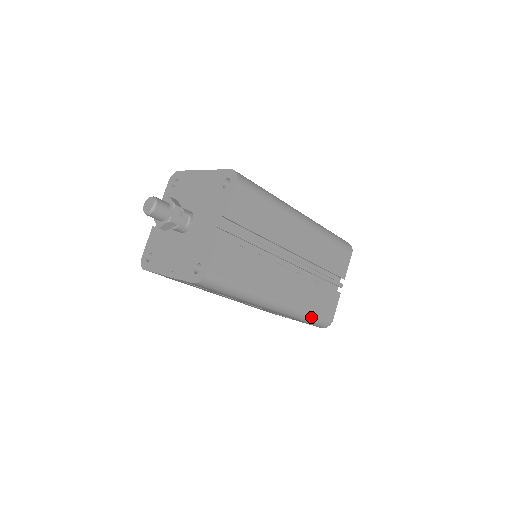
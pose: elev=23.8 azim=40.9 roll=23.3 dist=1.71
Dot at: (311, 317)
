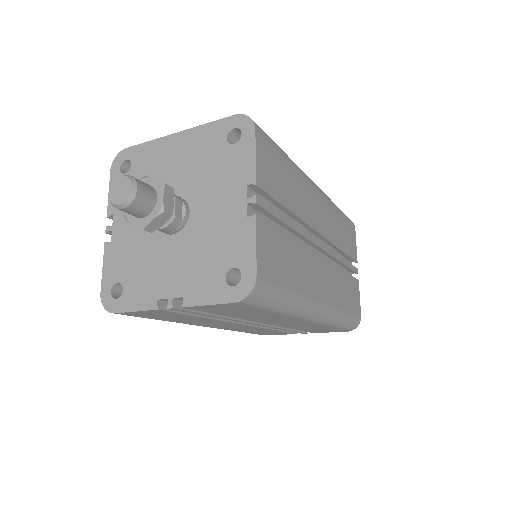
Dot at: (346, 318)
